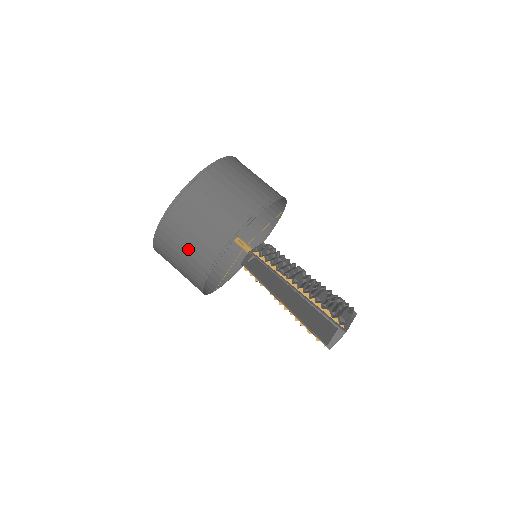
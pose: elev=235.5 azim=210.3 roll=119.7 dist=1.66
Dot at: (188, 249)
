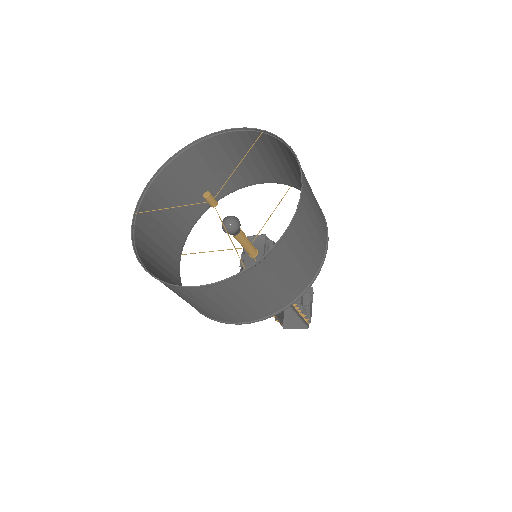
Dot at: (216, 309)
